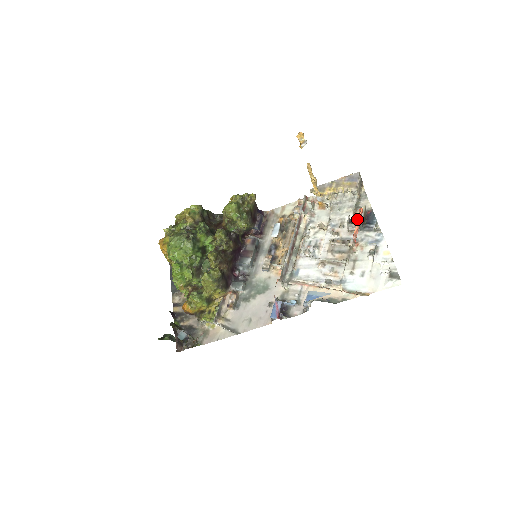
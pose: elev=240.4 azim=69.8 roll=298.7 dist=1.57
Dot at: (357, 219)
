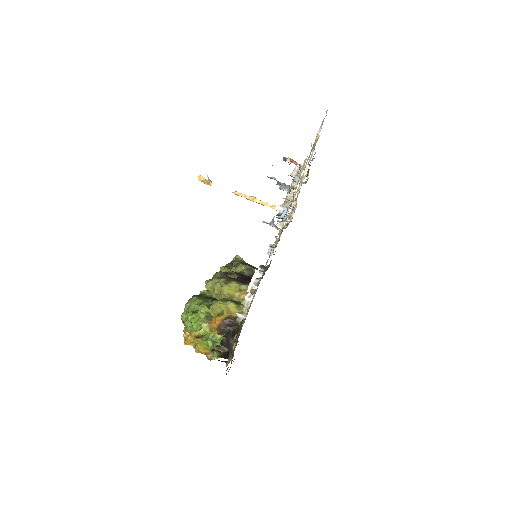
Dot at: occluded
